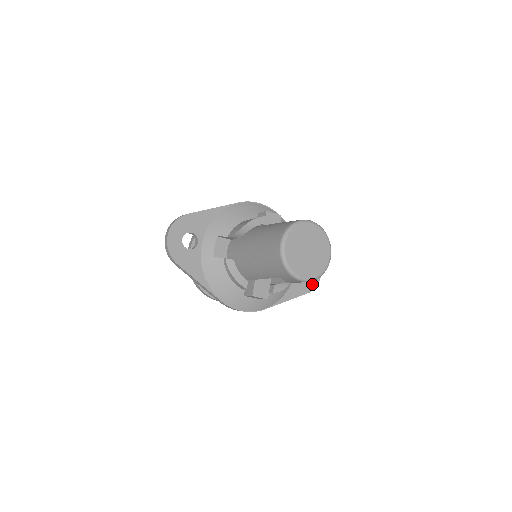
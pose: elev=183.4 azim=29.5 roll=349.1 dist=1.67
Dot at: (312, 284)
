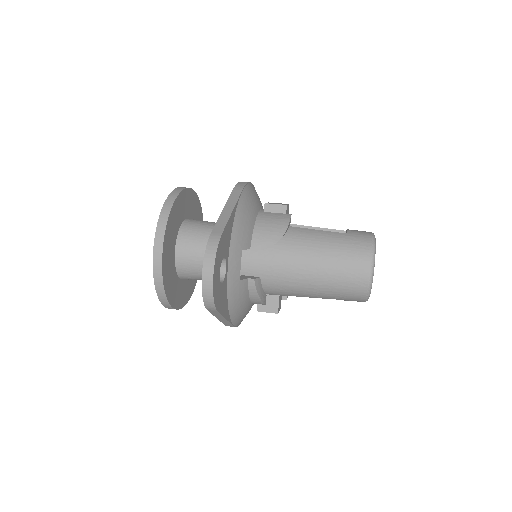
Dot at: occluded
